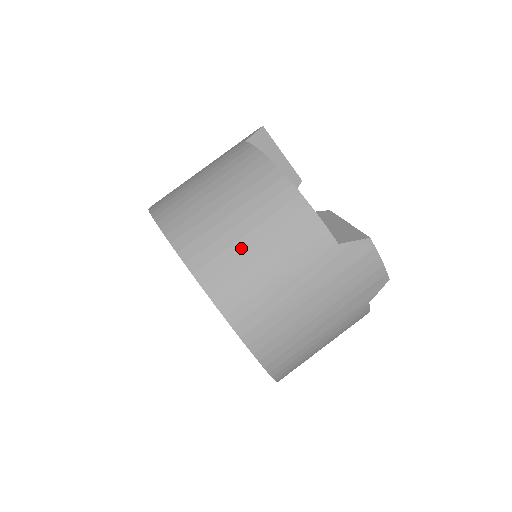
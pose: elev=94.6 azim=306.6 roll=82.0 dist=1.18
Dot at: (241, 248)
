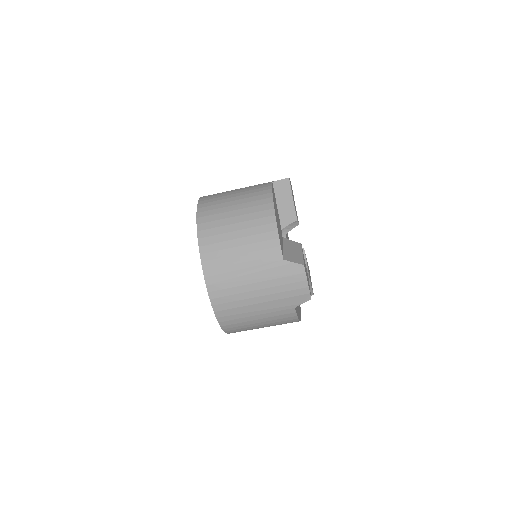
Dot at: (229, 237)
